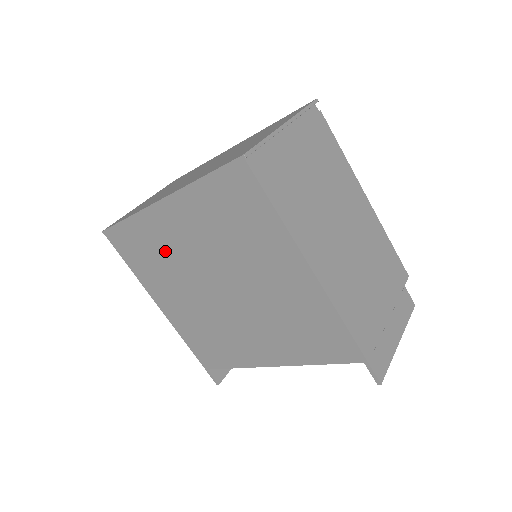
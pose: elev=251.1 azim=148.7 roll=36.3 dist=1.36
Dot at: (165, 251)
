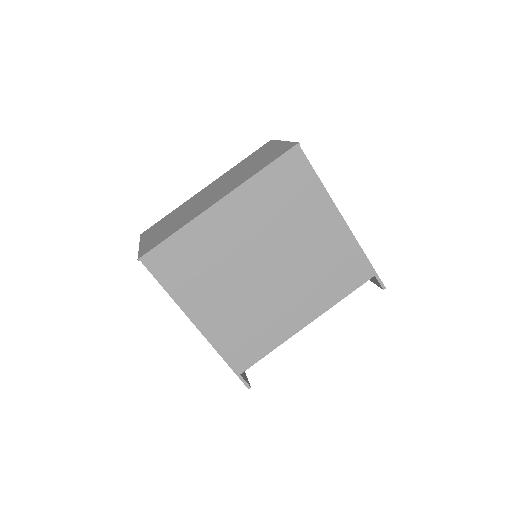
Dot at: (215, 251)
